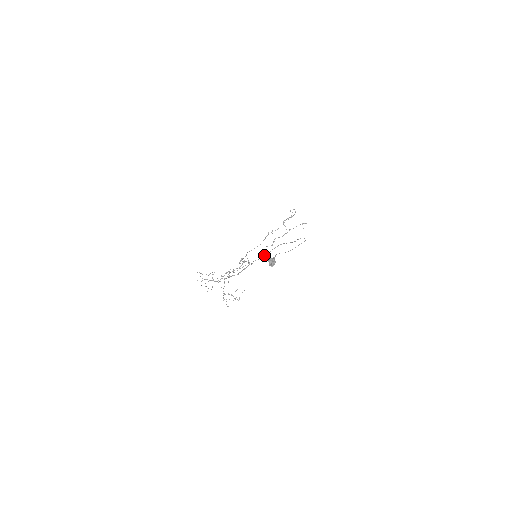
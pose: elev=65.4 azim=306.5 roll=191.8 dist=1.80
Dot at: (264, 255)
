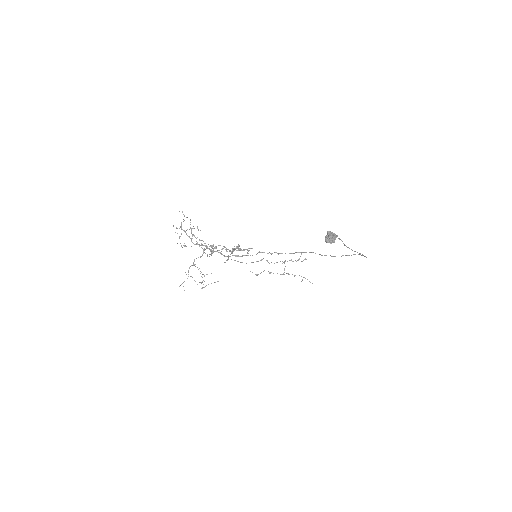
Dot at: occluded
